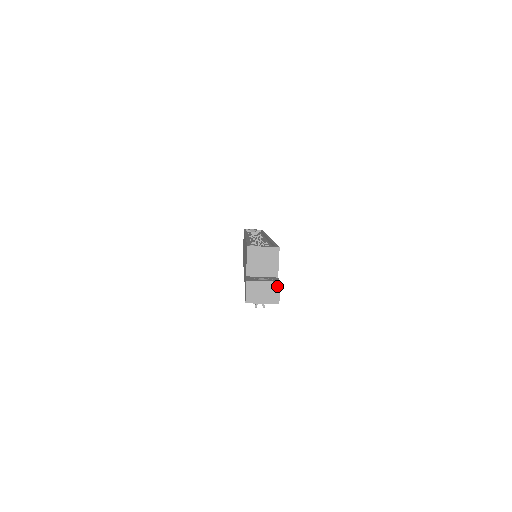
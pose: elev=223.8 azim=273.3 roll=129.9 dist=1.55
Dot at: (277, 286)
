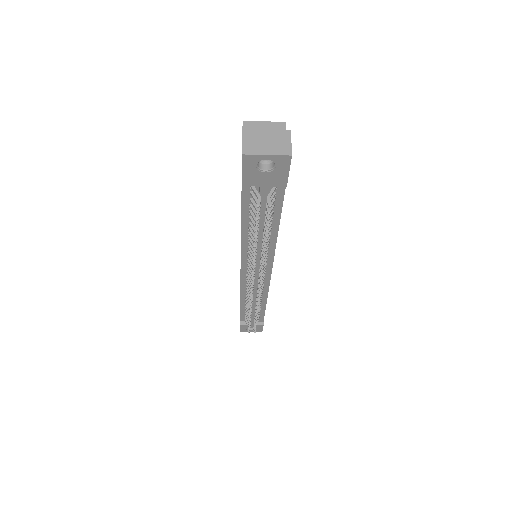
Dot at: (286, 134)
